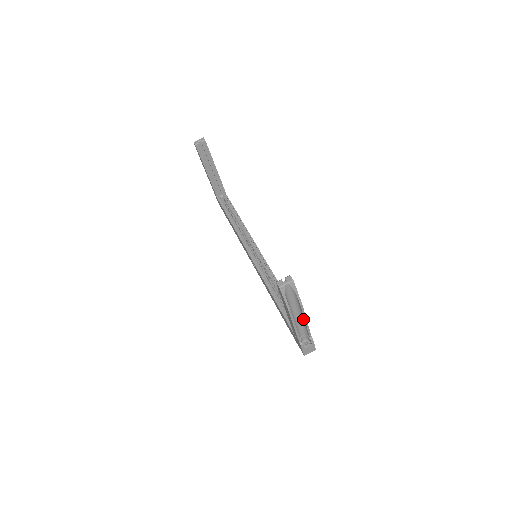
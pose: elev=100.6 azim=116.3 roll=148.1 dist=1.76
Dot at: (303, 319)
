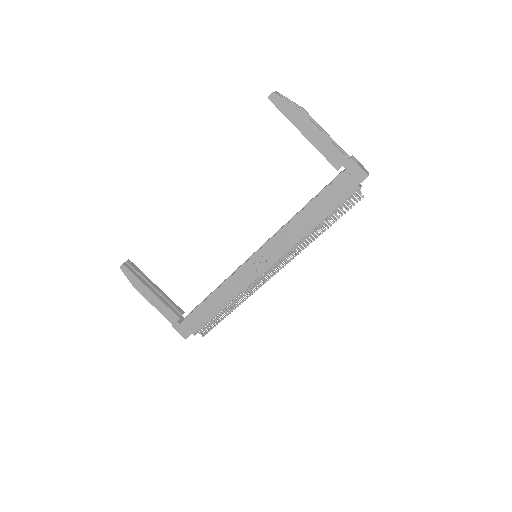
Dot at: occluded
